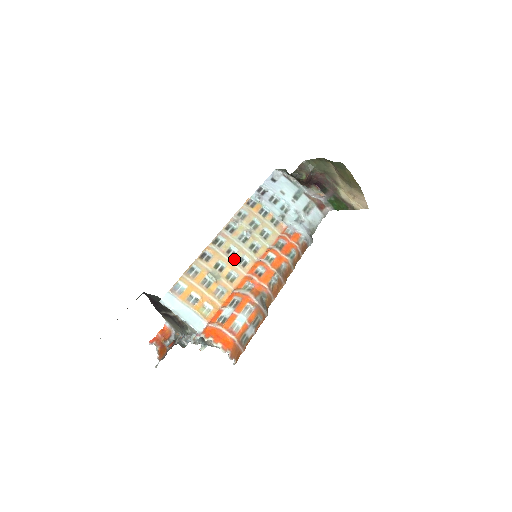
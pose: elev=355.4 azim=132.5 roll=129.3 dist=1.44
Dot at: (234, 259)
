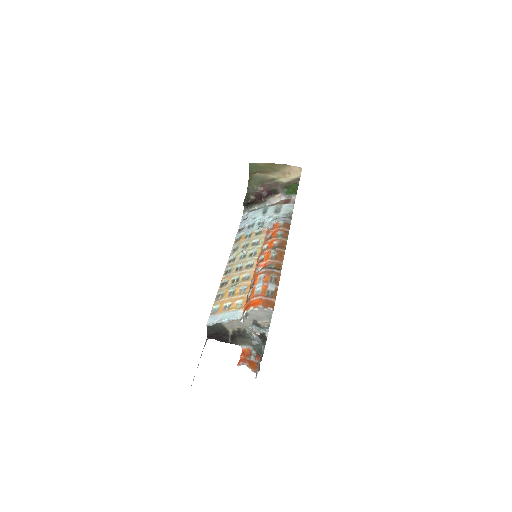
Dot at: (242, 269)
